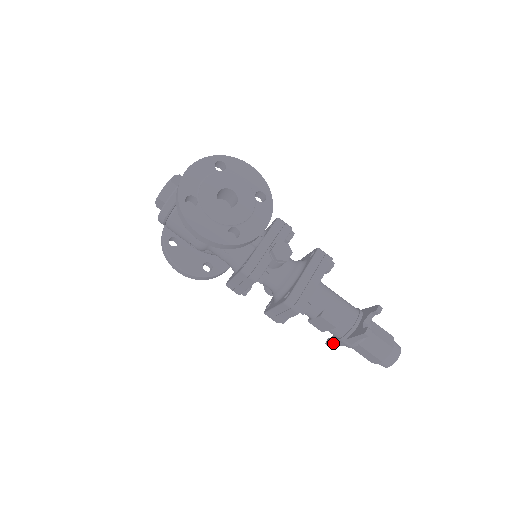
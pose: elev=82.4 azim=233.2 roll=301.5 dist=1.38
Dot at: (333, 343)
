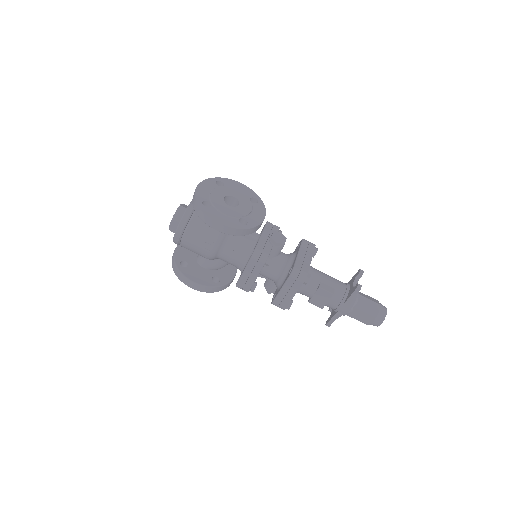
Dot at: (333, 318)
